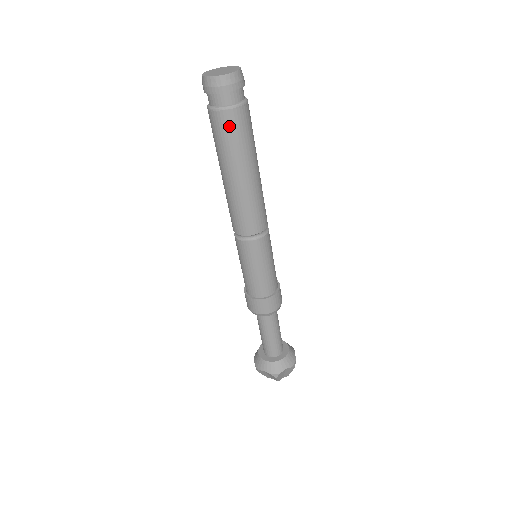
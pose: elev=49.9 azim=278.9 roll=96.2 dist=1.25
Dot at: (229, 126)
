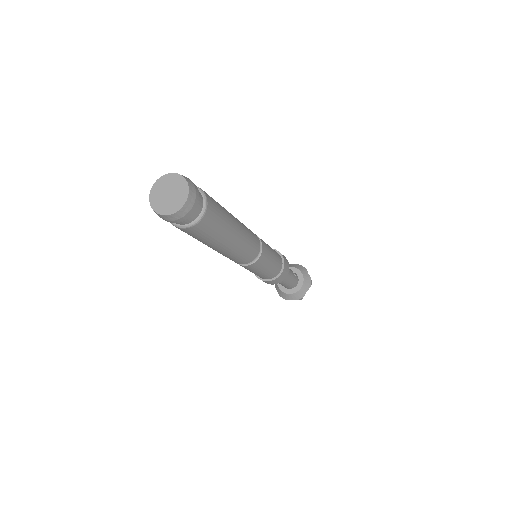
Dot at: (202, 231)
